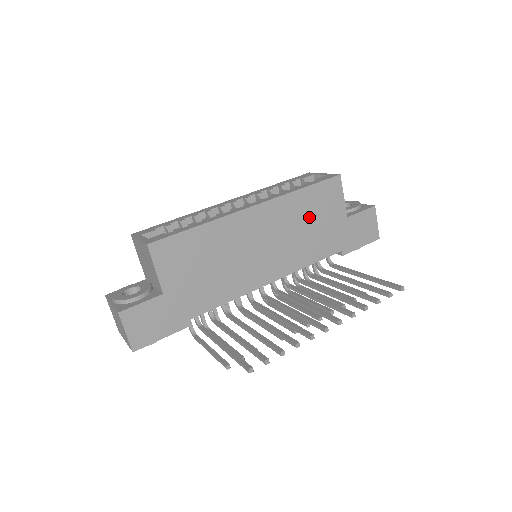
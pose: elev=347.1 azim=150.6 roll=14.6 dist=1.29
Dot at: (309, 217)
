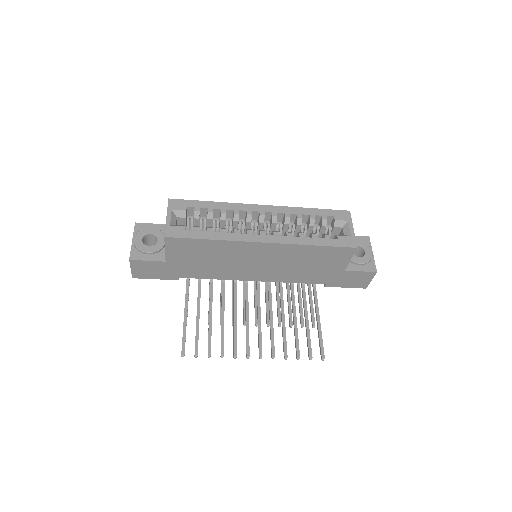
Dot at: (309, 261)
